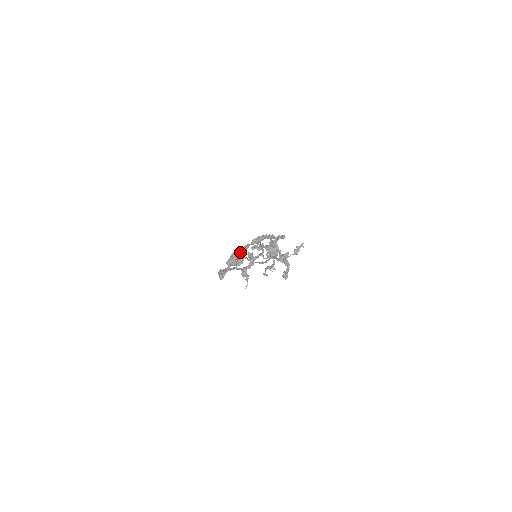
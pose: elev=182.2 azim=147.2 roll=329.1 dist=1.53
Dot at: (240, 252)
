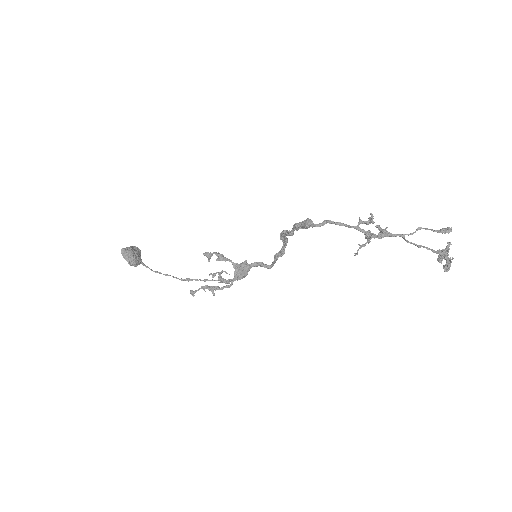
Dot at: occluded
